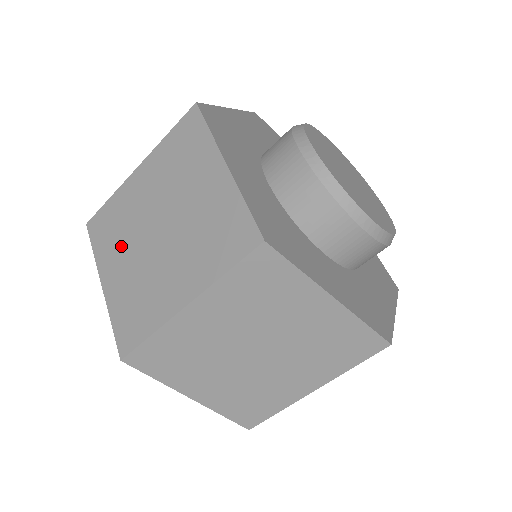
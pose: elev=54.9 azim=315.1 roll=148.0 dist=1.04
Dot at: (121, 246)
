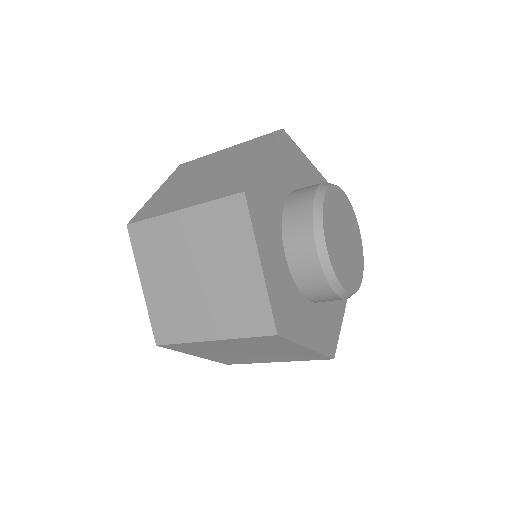
Dot at: (161, 266)
